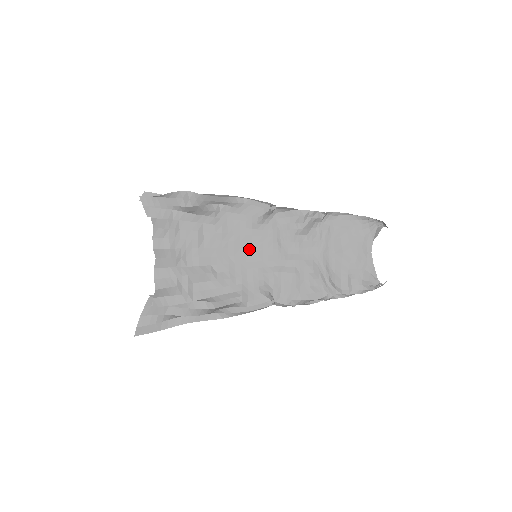
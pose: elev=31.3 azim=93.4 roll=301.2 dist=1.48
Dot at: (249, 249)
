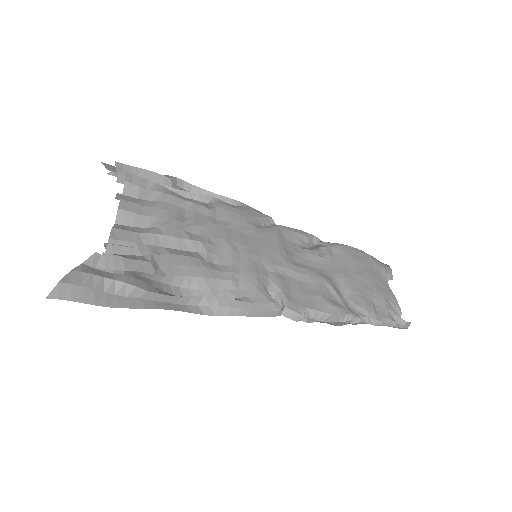
Dot at: (251, 242)
